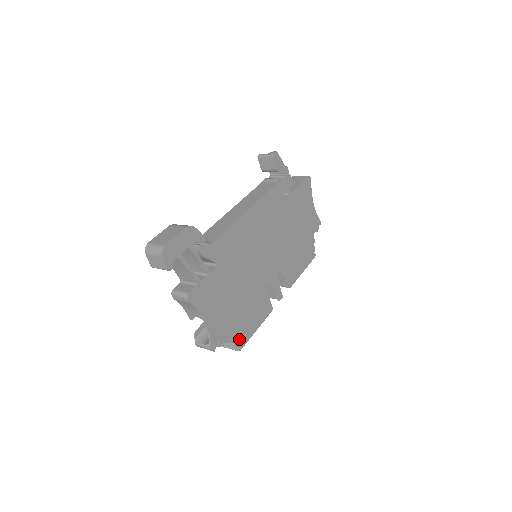
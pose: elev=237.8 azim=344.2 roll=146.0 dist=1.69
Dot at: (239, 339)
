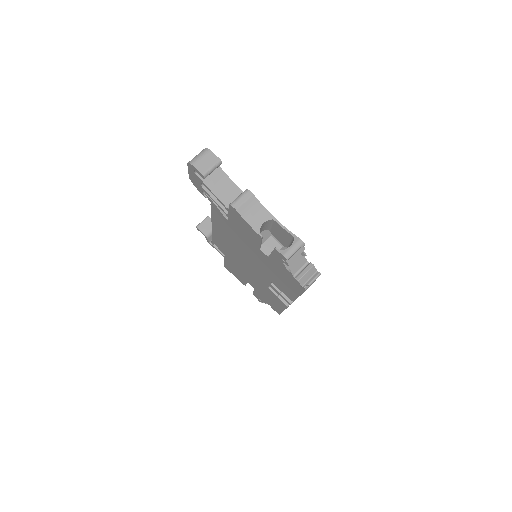
Dot at: occluded
